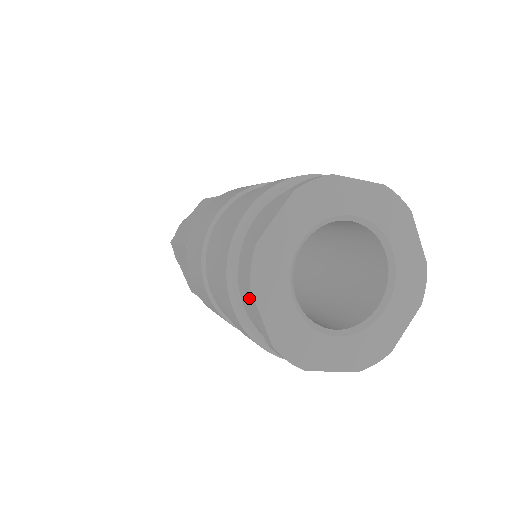
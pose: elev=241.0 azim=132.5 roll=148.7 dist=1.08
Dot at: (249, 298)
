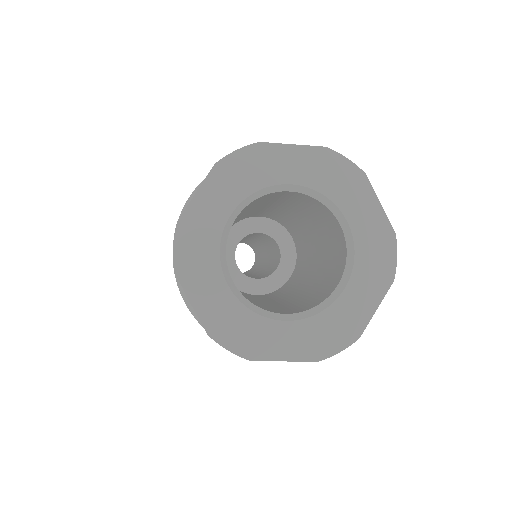
Dot at: occluded
